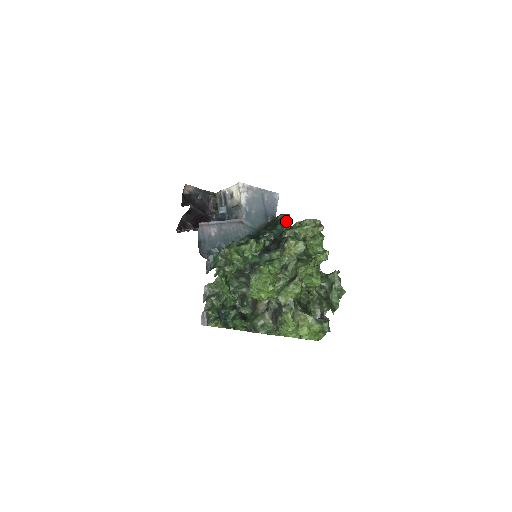
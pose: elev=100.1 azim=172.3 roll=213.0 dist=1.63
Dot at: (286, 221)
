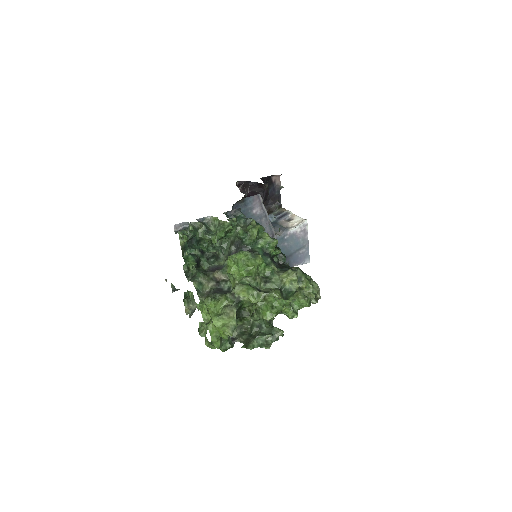
Dot at: occluded
